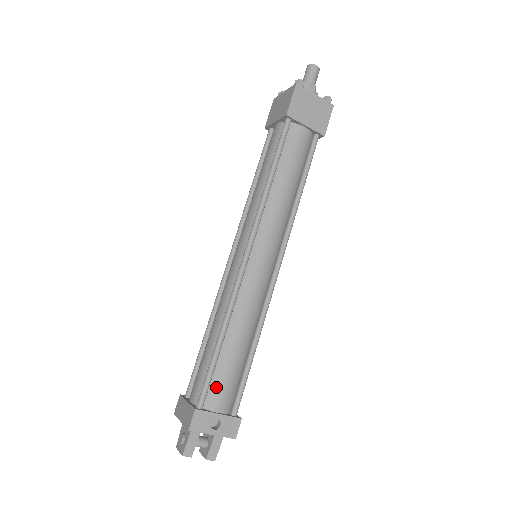
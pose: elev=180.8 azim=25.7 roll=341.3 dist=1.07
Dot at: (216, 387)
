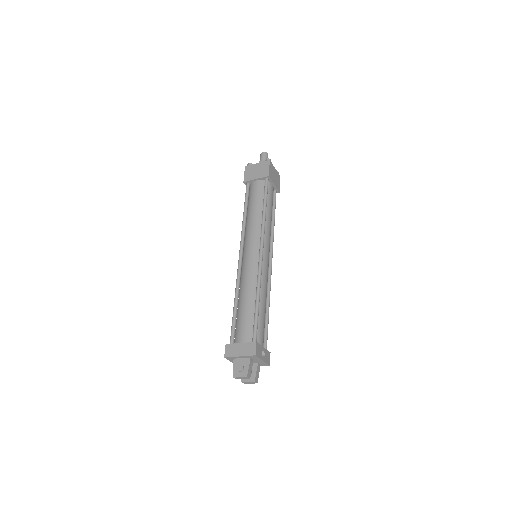
Dot at: (259, 331)
